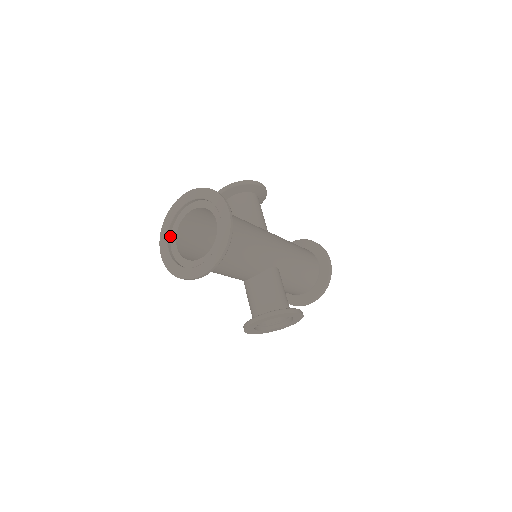
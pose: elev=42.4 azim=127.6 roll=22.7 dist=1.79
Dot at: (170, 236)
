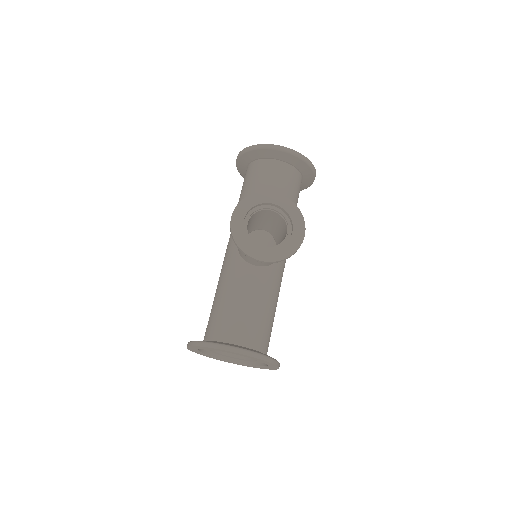
Dot at: occluded
